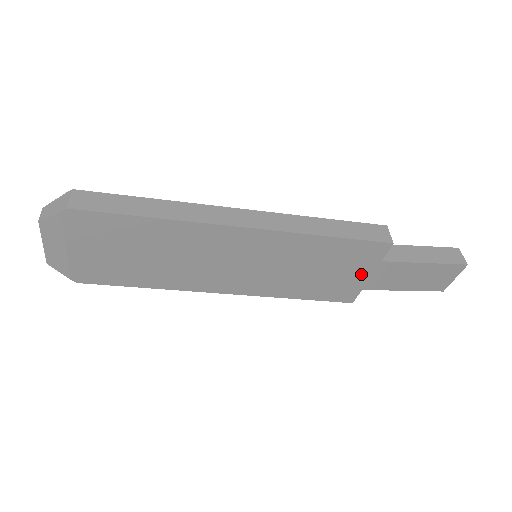
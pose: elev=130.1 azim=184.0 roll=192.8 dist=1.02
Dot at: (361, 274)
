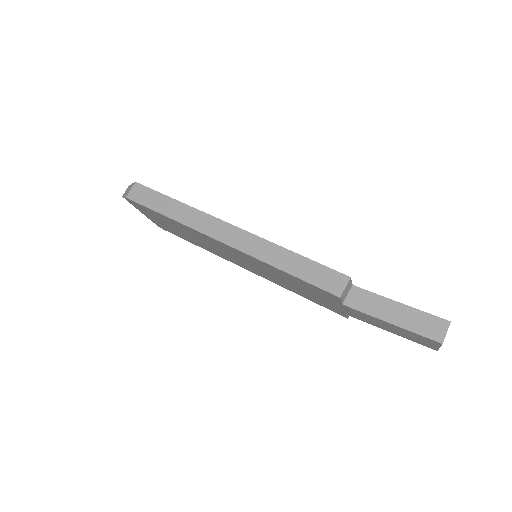
Dot at: (335, 304)
